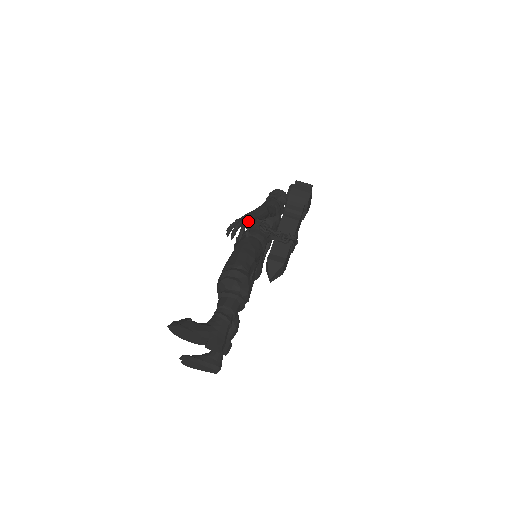
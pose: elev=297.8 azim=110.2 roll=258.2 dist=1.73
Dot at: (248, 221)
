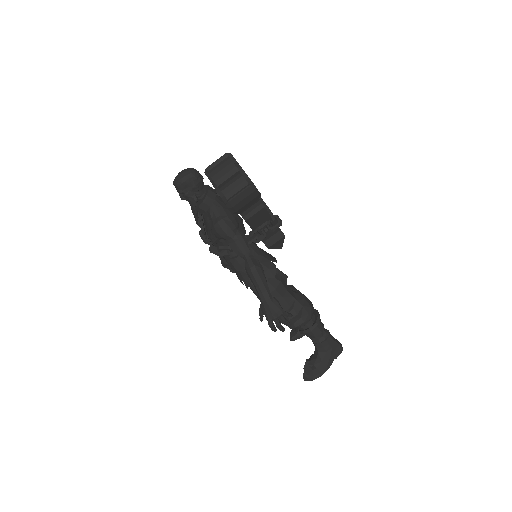
Dot at: (280, 313)
